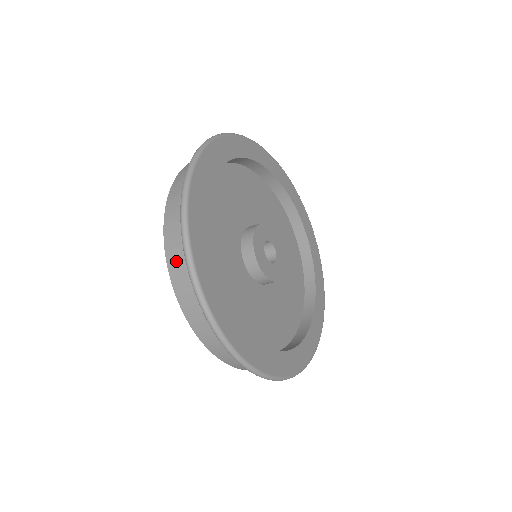
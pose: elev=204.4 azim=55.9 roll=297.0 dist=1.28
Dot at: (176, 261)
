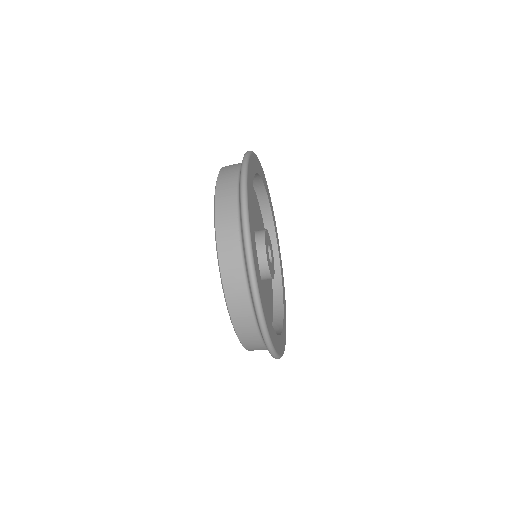
Dot at: (235, 294)
